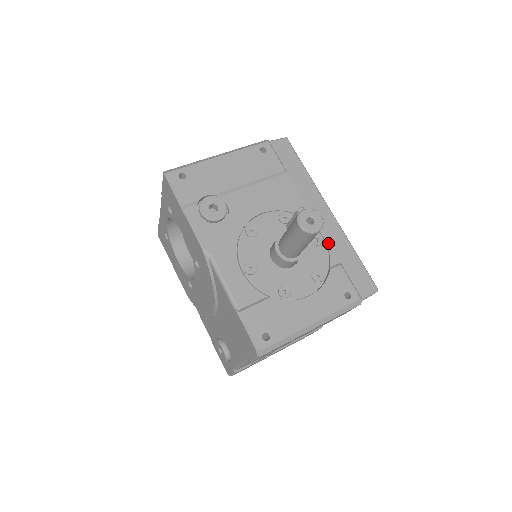
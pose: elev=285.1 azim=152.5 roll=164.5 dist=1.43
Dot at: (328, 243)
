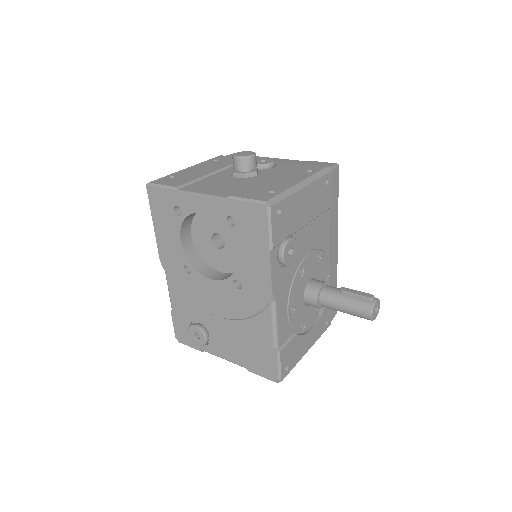
Dot at: (330, 278)
